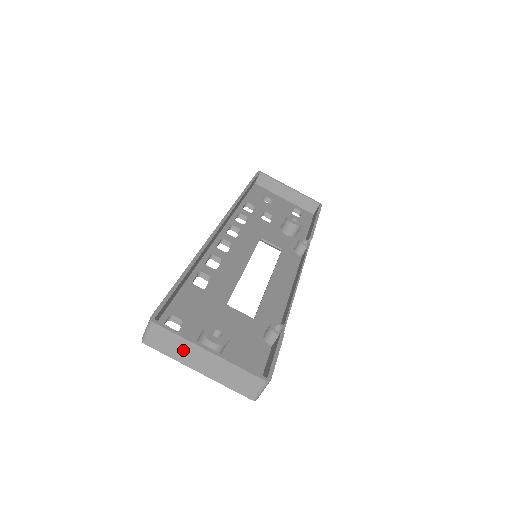
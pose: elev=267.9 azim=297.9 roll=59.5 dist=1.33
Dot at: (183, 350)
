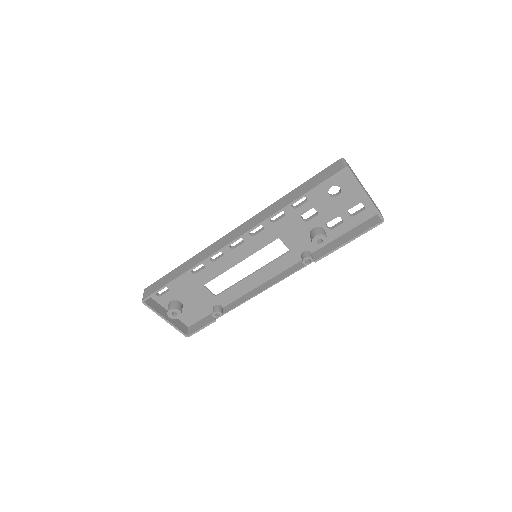
Dot at: (157, 309)
